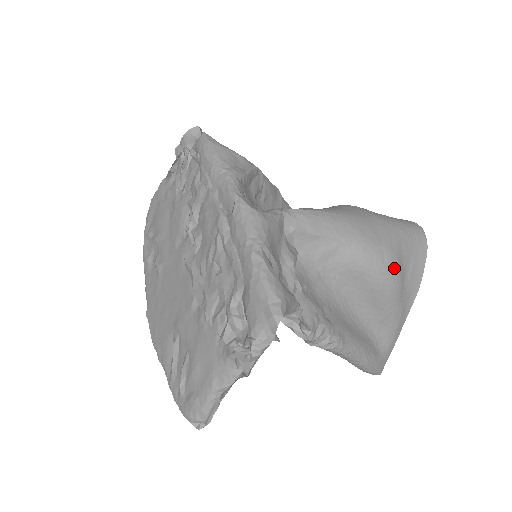
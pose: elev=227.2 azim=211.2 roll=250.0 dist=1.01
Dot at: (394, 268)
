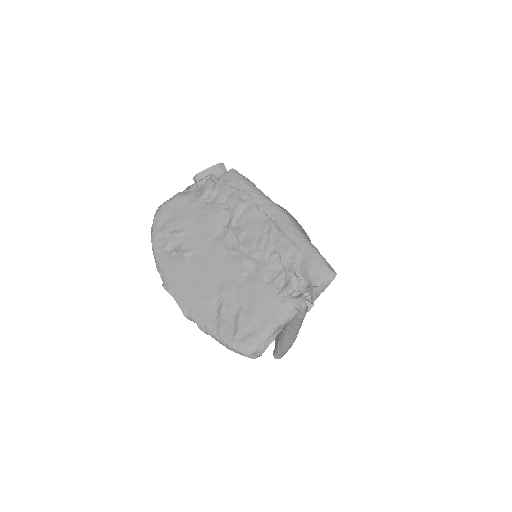
Dot at: occluded
